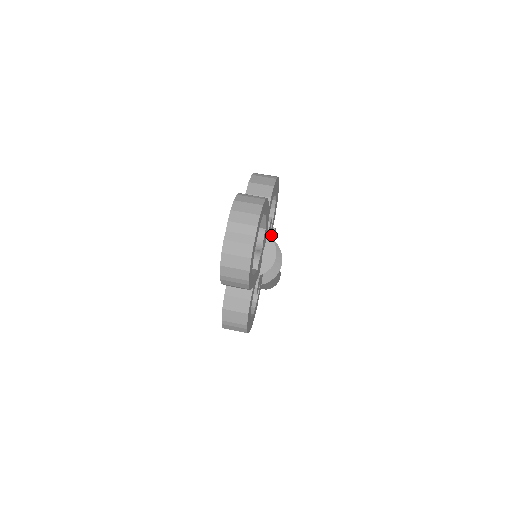
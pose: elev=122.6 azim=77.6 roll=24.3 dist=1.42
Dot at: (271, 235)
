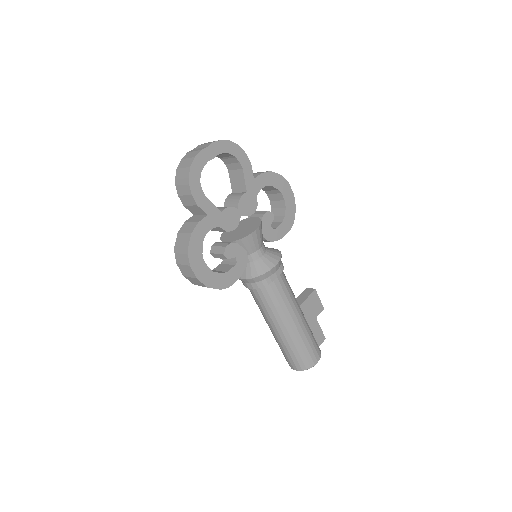
Dot at: (308, 294)
